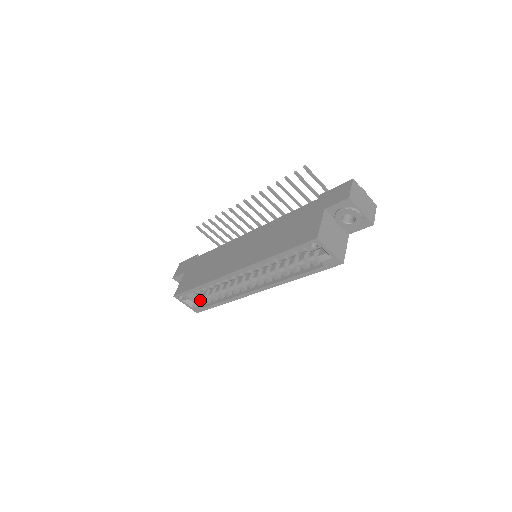
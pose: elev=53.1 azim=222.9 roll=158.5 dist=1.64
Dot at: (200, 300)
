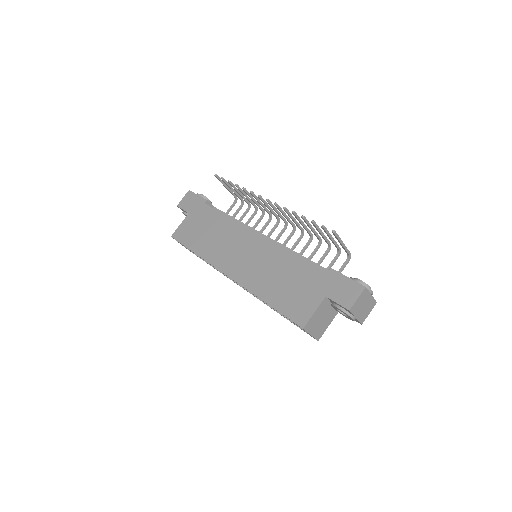
Dot at: occluded
